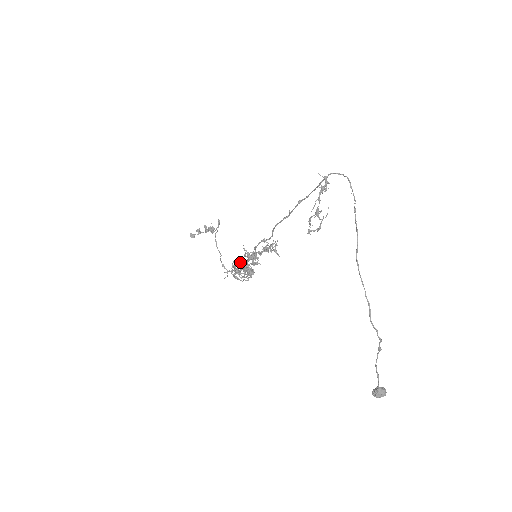
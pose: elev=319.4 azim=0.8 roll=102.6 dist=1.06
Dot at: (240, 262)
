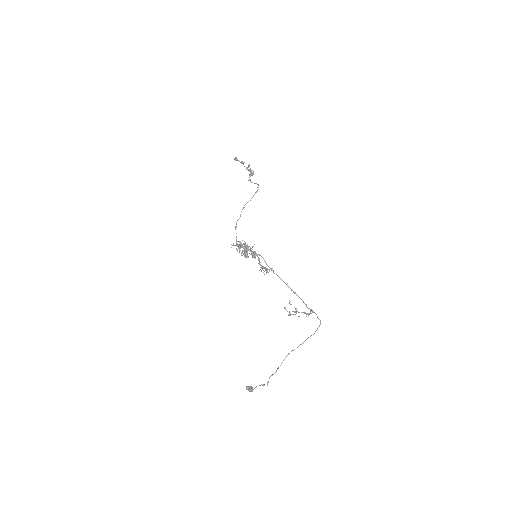
Dot at: (245, 250)
